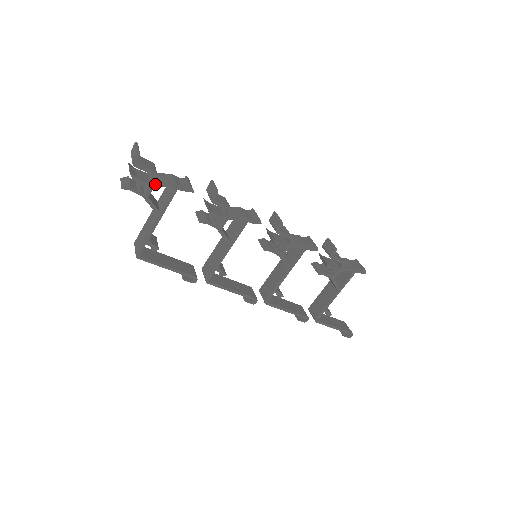
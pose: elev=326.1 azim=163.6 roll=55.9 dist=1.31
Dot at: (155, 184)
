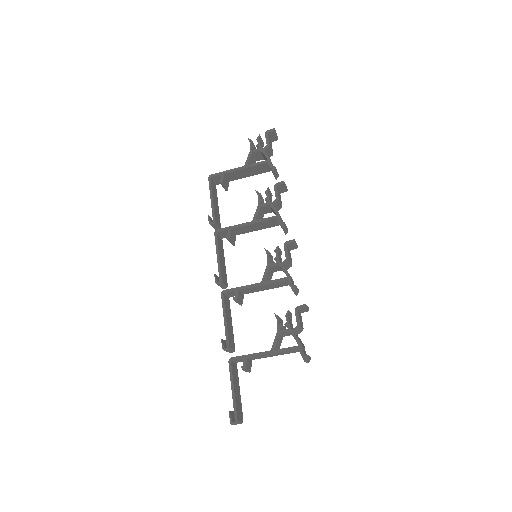
Dot at: (262, 150)
